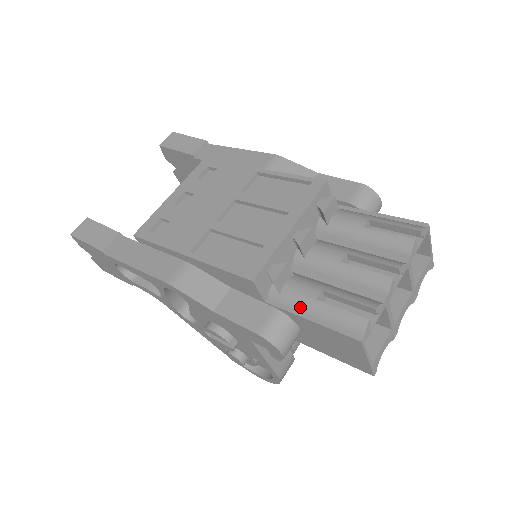
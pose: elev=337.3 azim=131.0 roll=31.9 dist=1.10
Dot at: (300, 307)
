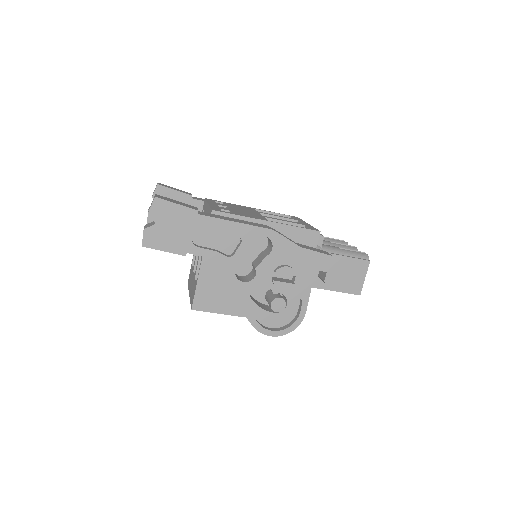
Dot at: (335, 252)
